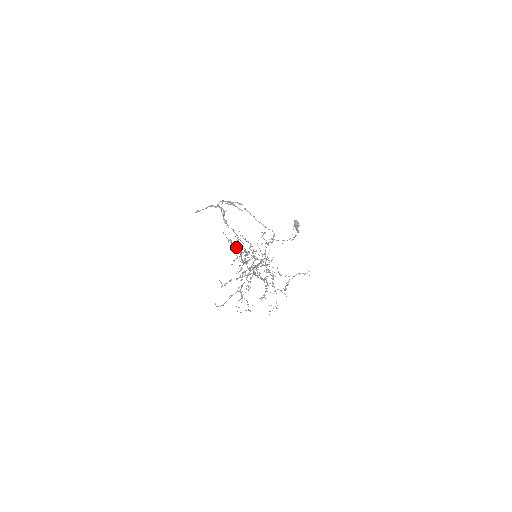
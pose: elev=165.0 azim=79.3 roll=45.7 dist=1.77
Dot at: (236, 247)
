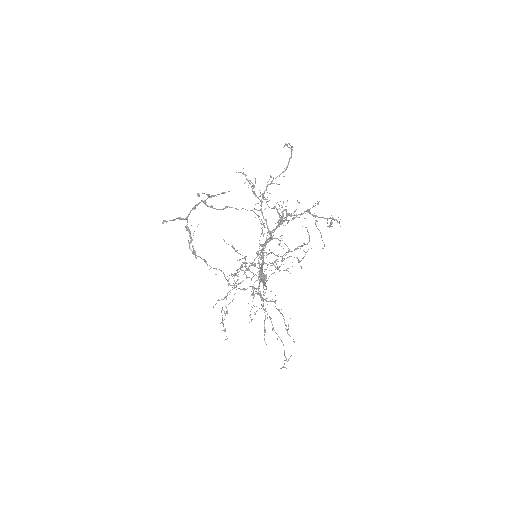
Dot at: (254, 191)
